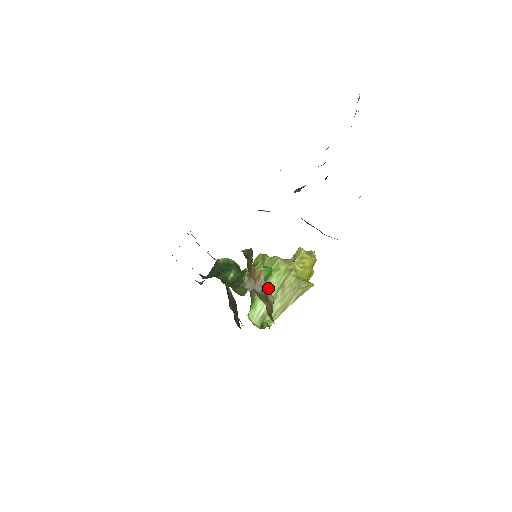
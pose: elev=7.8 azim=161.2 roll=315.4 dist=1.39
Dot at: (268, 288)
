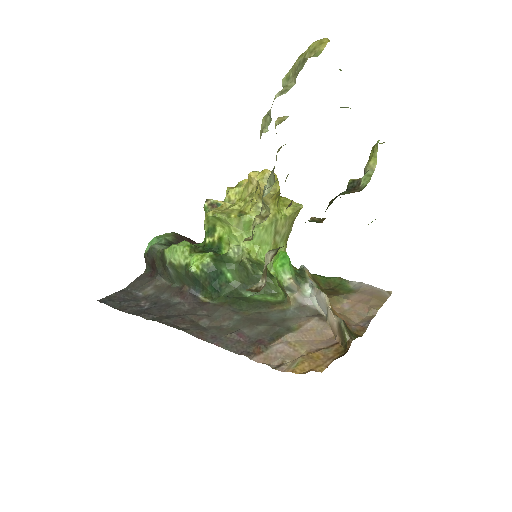
Dot at: (264, 246)
